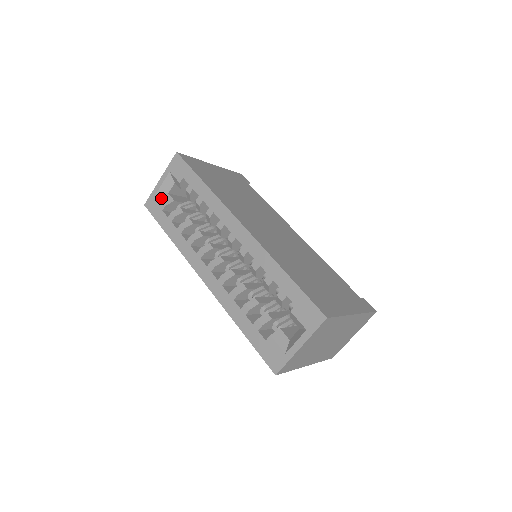
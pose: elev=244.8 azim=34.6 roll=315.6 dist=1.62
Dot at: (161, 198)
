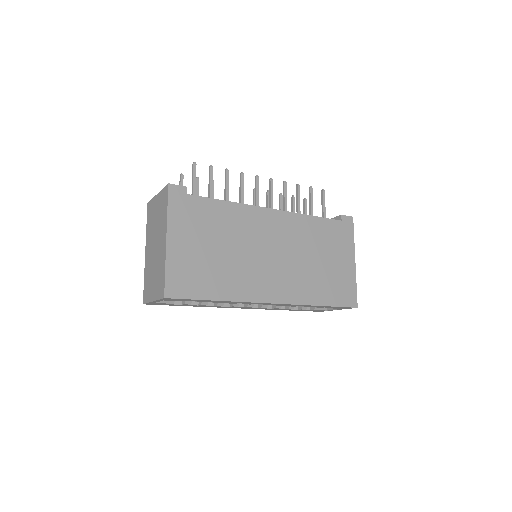
Dot at: (163, 303)
